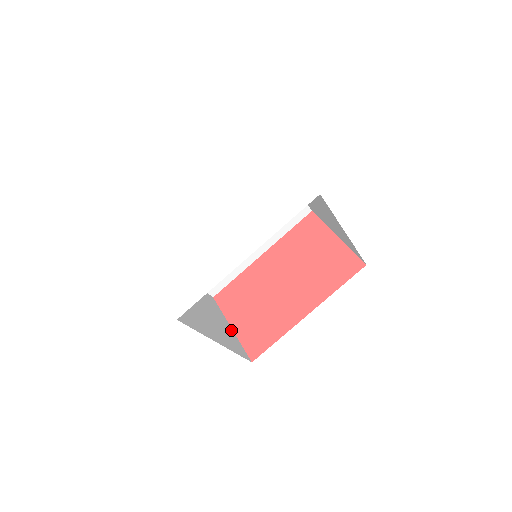
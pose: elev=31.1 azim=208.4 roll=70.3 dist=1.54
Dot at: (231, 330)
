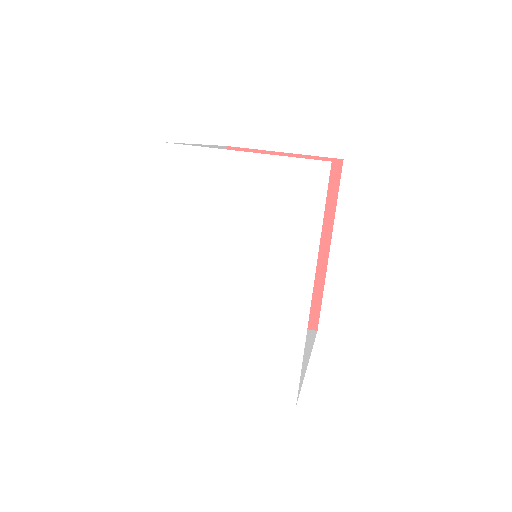
Dot at: occluded
